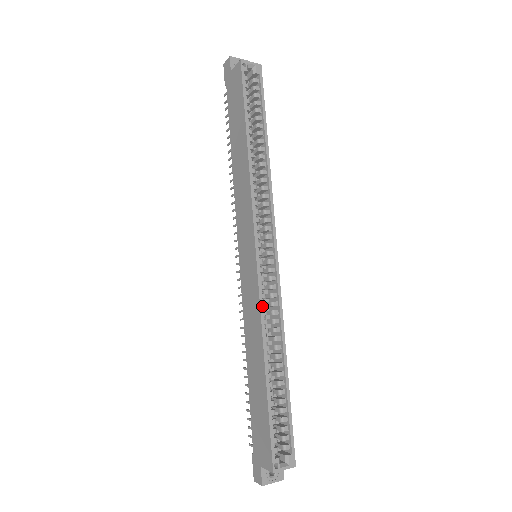
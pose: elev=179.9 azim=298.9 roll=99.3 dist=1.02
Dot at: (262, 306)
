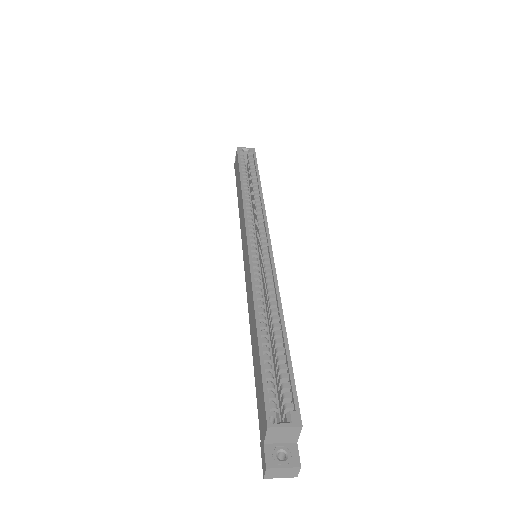
Dot at: (253, 276)
